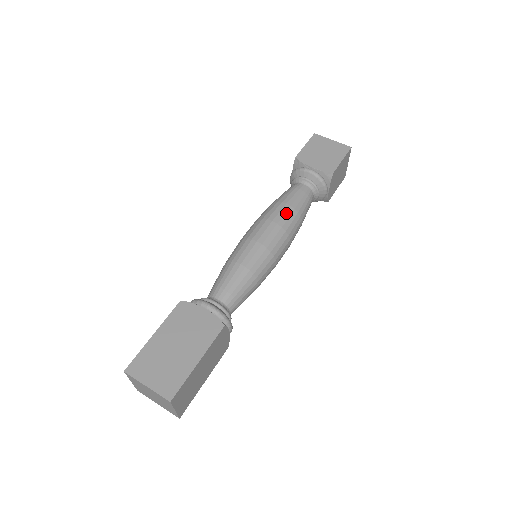
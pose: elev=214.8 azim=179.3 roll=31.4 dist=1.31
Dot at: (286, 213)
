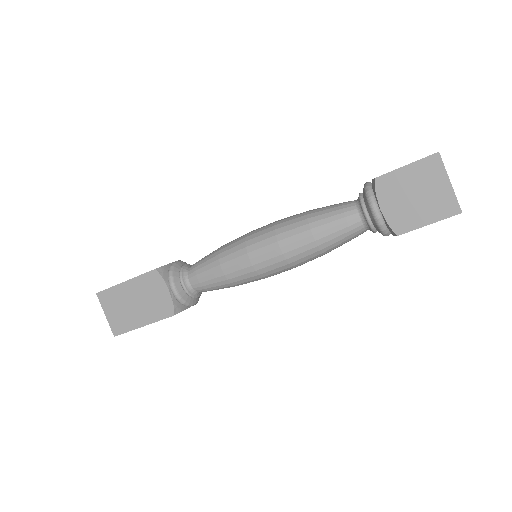
Dot at: (303, 247)
